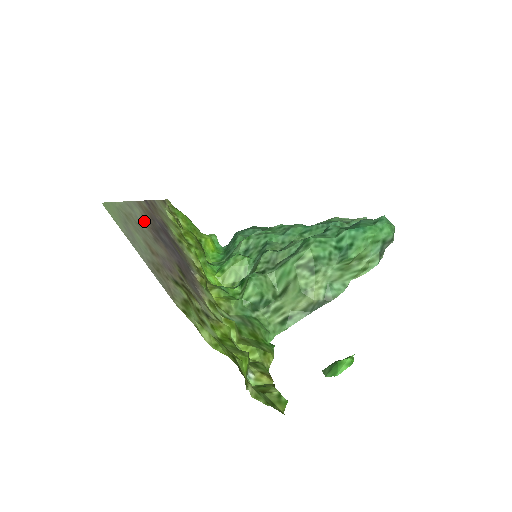
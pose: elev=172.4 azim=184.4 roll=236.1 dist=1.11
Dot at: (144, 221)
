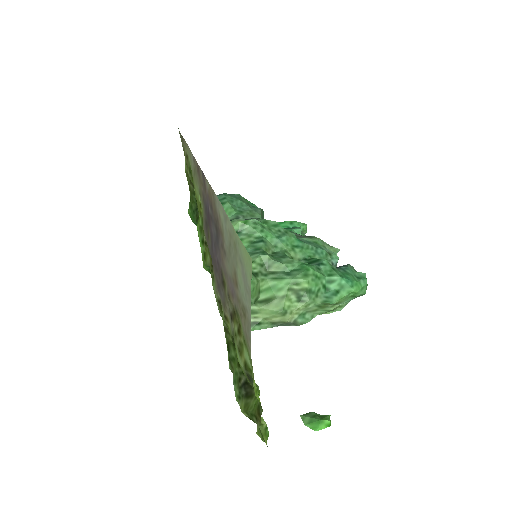
Dot at: (222, 227)
